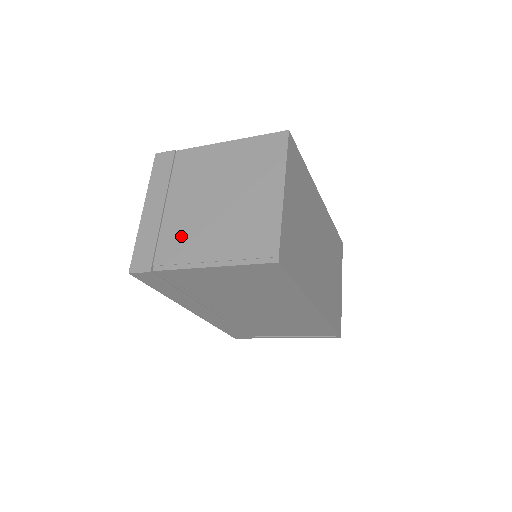
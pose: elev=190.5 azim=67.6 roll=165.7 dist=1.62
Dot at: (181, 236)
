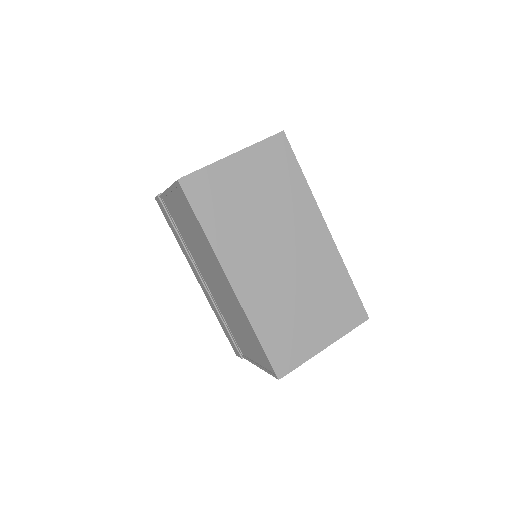
Dot at: occluded
